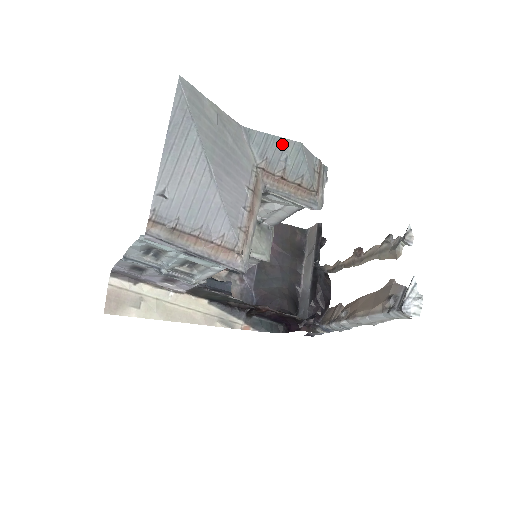
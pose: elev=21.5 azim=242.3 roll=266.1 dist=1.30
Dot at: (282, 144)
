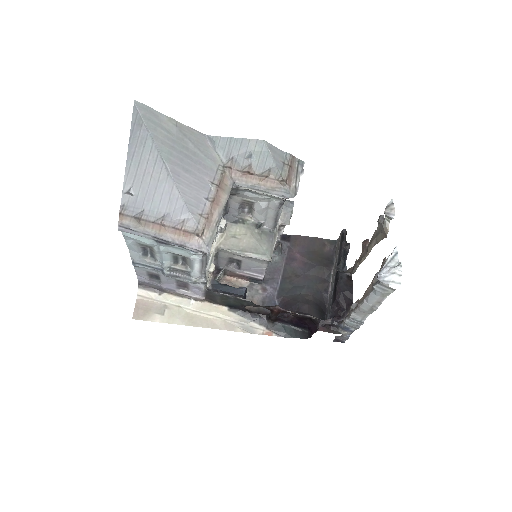
Dot at: (245, 144)
